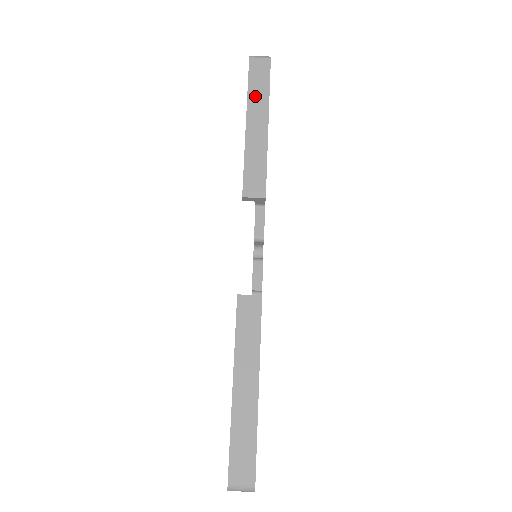
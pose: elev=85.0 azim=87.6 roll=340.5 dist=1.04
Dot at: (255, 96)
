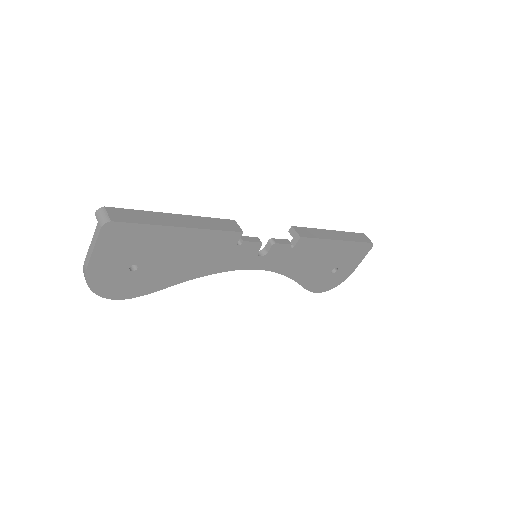
Dot at: (348, 235)
